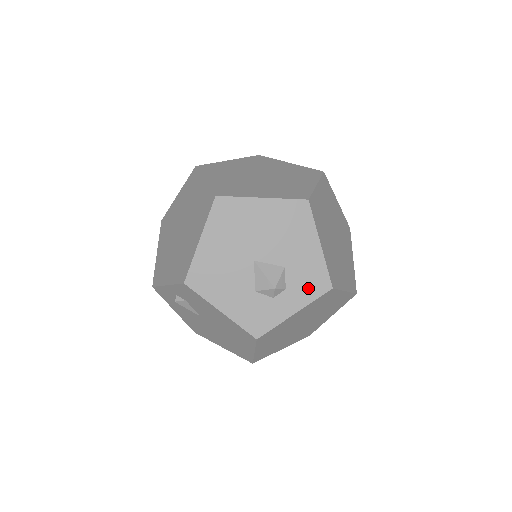
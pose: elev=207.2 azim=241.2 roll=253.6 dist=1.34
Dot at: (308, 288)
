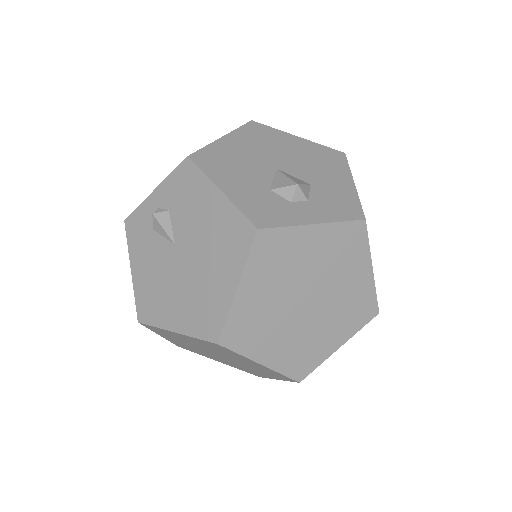
Dot at: (335, 209)
